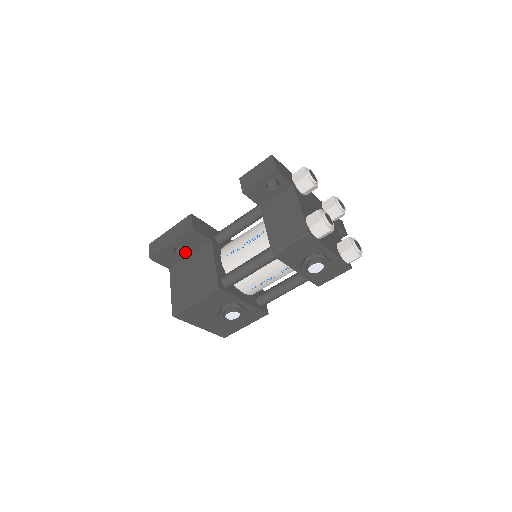
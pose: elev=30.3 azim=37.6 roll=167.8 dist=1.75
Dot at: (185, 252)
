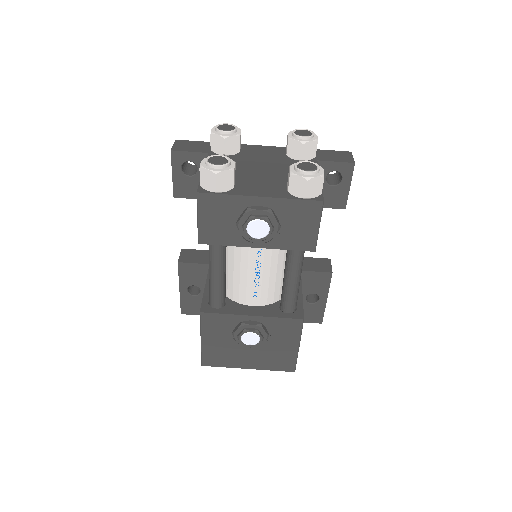
Dot at: (202, 291)
